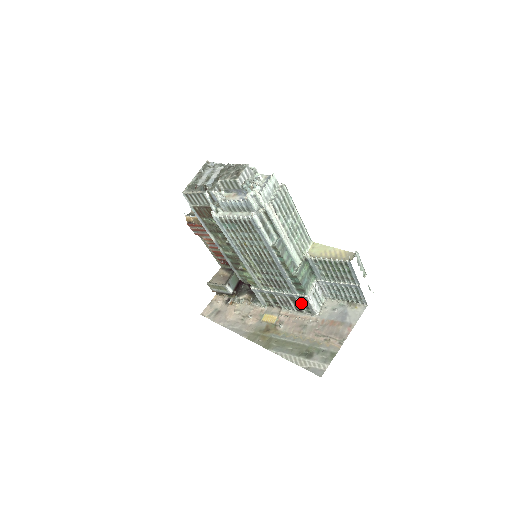
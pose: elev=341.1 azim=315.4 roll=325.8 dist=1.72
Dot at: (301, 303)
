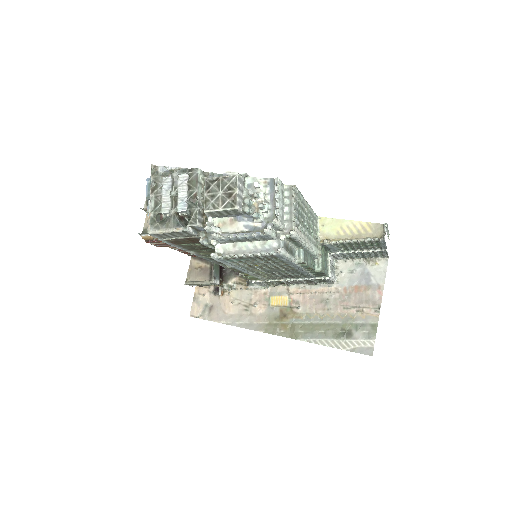
Dot at: (316, 280)
